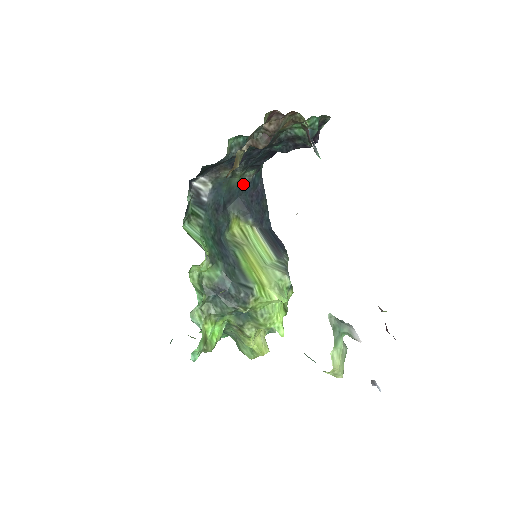
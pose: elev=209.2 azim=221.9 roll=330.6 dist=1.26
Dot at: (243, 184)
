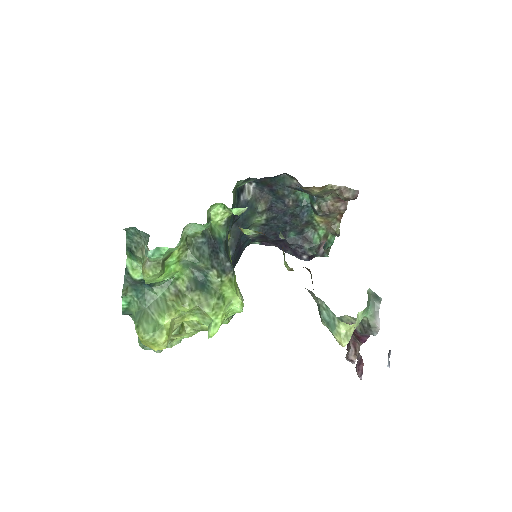
Dot at: occluded
